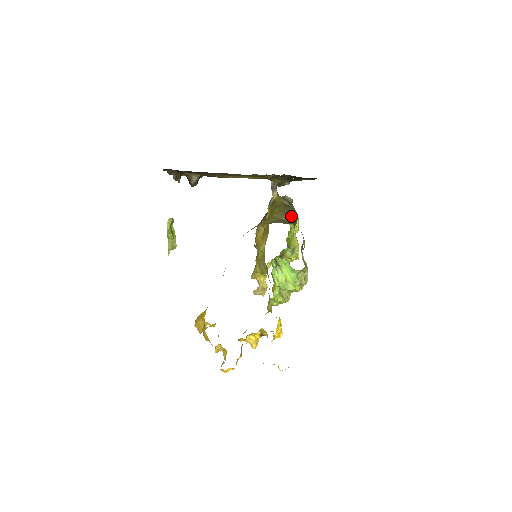
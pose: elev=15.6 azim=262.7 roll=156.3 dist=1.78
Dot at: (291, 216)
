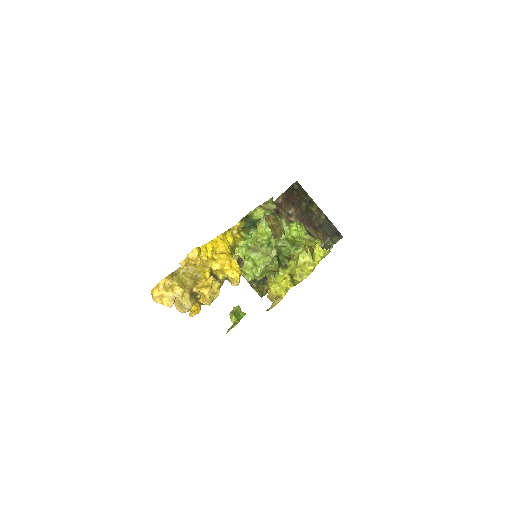
Dot at: occluded
